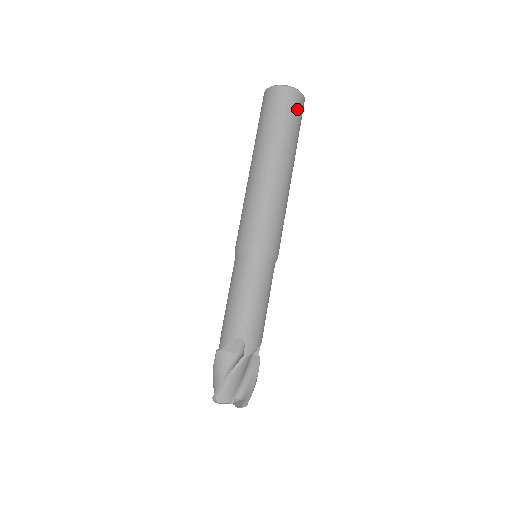
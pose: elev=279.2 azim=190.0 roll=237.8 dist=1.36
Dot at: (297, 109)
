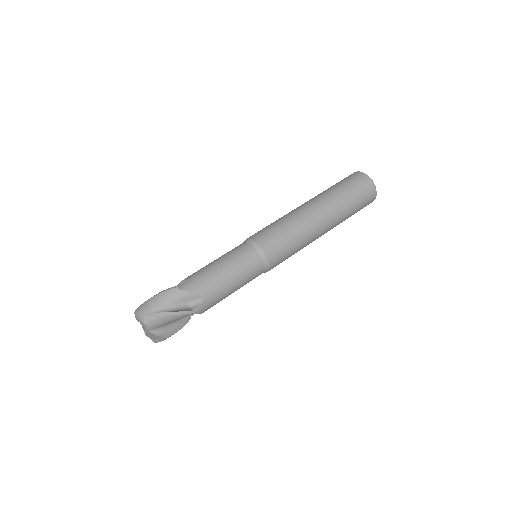
Dot at: (365, 205)
